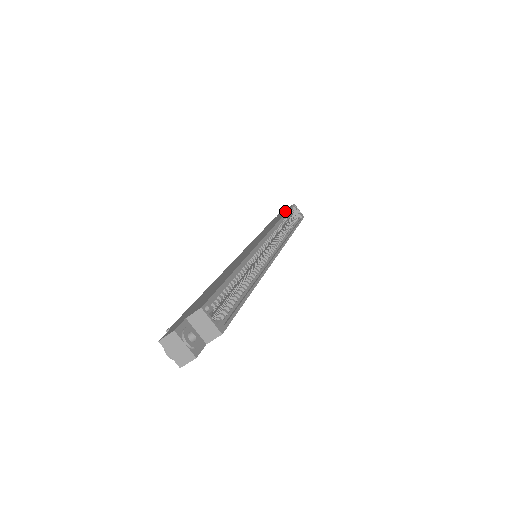
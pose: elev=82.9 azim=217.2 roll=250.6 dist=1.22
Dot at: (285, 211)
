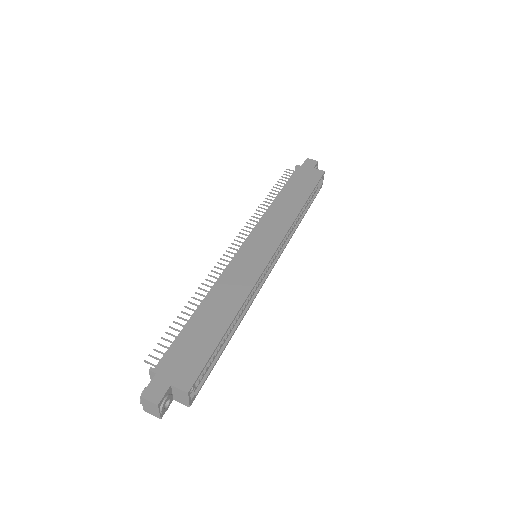
Dot at: (312, 181)
